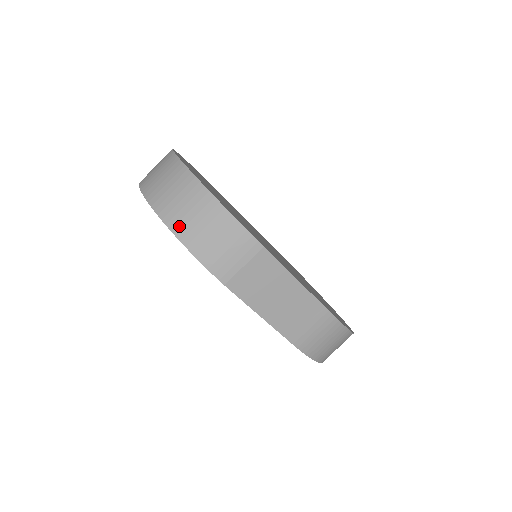
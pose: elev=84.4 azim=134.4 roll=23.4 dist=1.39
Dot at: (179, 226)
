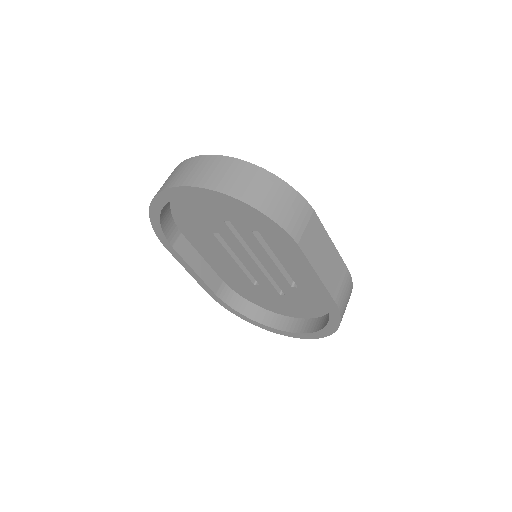
Dot at: (252, 199)
